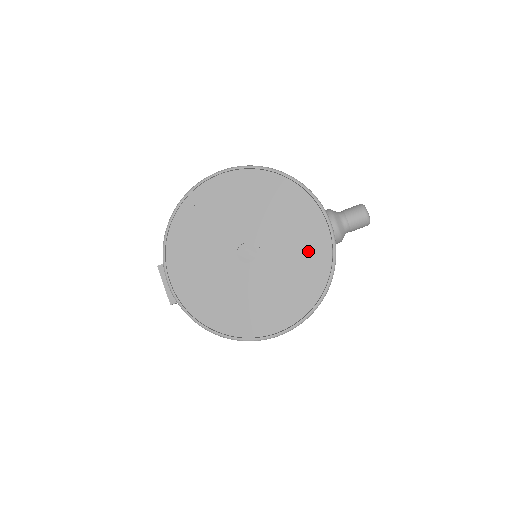
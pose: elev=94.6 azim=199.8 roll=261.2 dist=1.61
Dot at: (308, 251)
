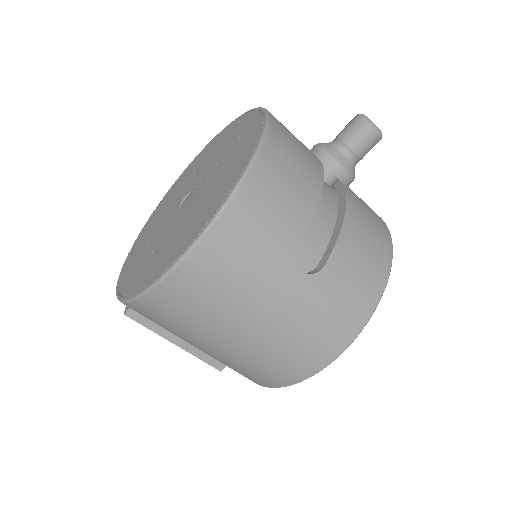
Dot at: (239, 148)
